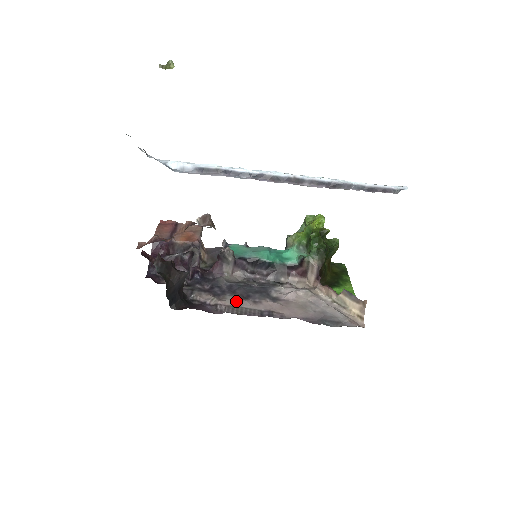
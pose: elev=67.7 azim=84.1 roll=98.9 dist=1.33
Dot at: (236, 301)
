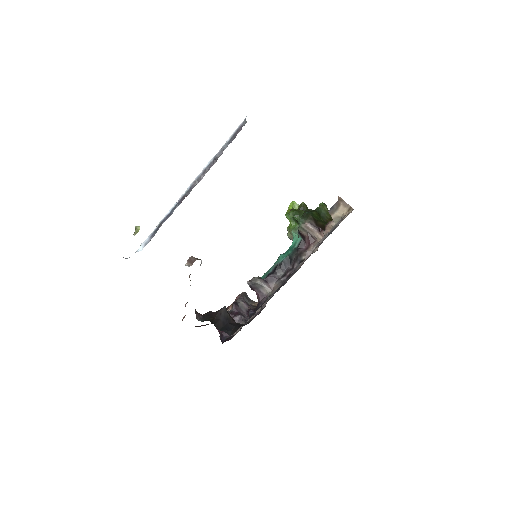
Dot at: (273, 294)
